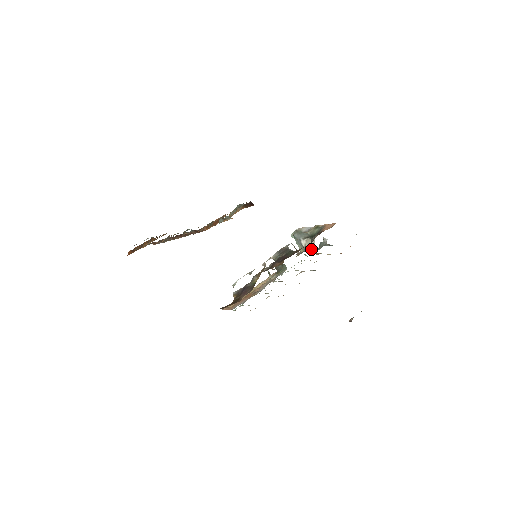
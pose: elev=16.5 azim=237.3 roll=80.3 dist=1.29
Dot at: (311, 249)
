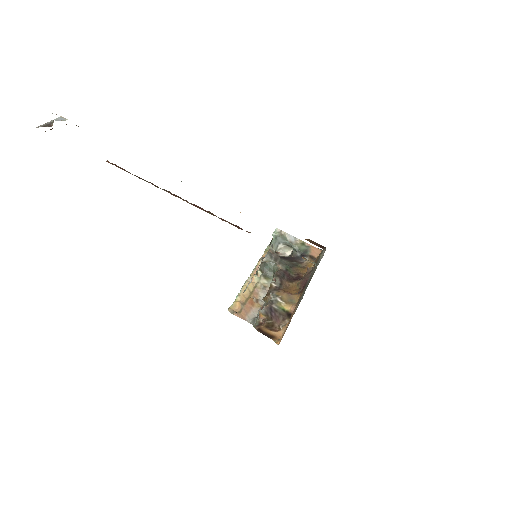
Dot at: occluded
